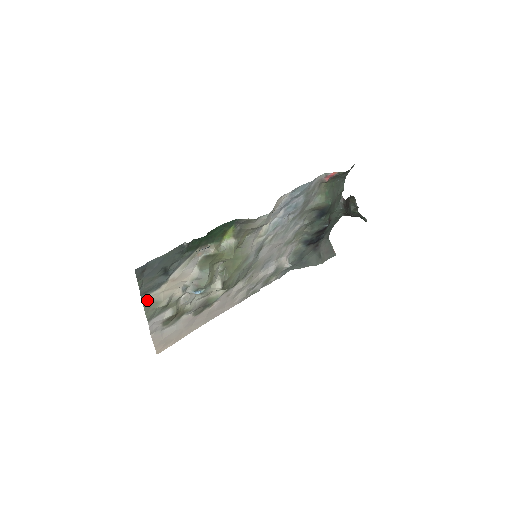
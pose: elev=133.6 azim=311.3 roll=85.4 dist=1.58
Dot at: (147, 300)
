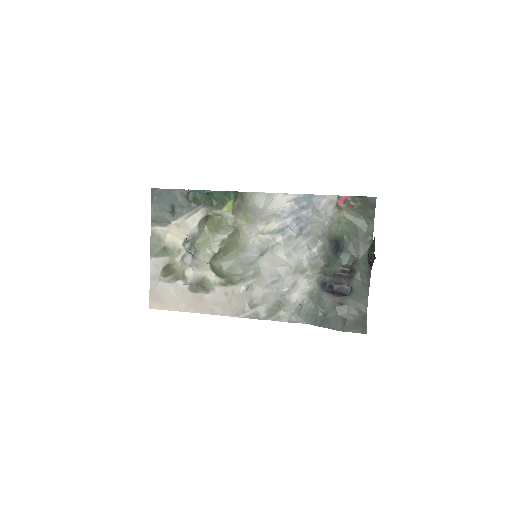
Dot at: (155, 231)
